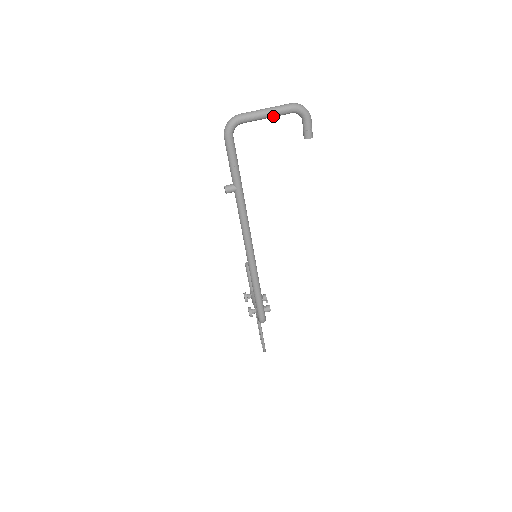
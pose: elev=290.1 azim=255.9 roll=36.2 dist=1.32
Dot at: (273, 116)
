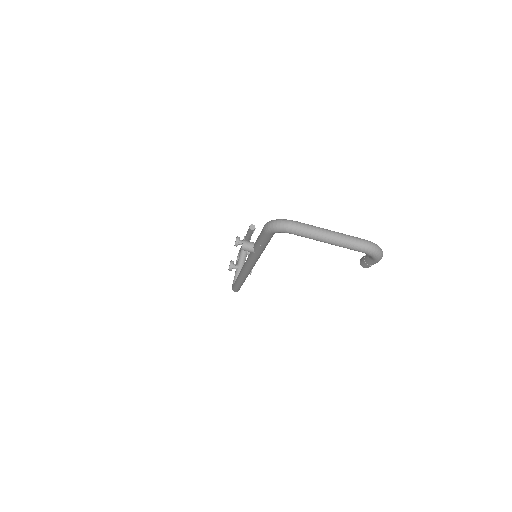
Dot at: (335, 244)
